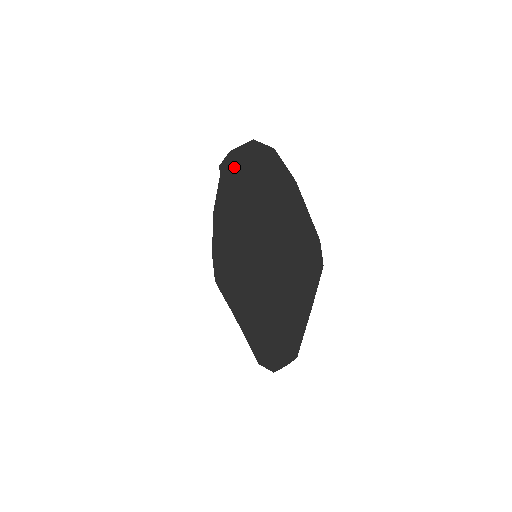
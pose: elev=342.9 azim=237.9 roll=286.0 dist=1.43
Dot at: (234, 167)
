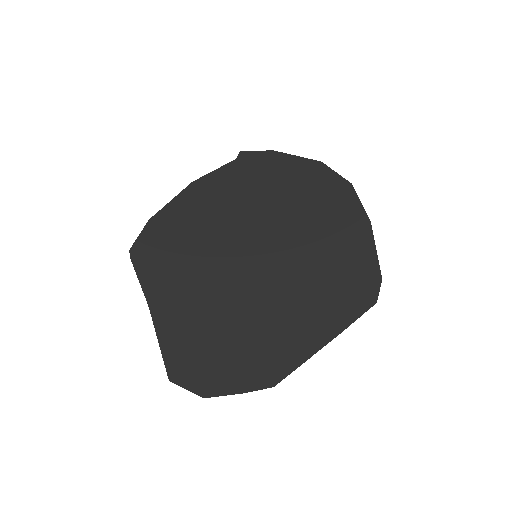
Dot at: (271, 165)
